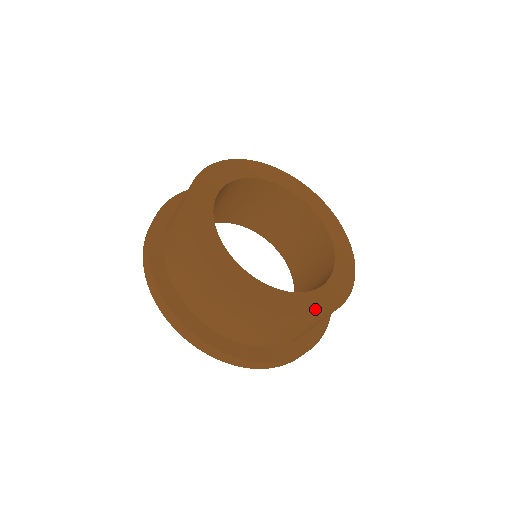
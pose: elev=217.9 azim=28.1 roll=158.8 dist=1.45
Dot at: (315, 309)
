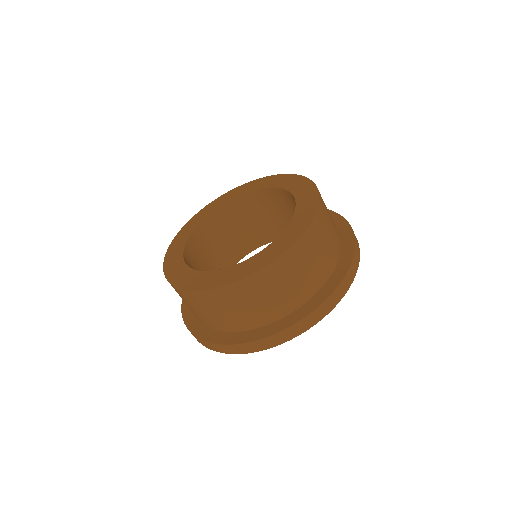
Dot at: (278, 251)
